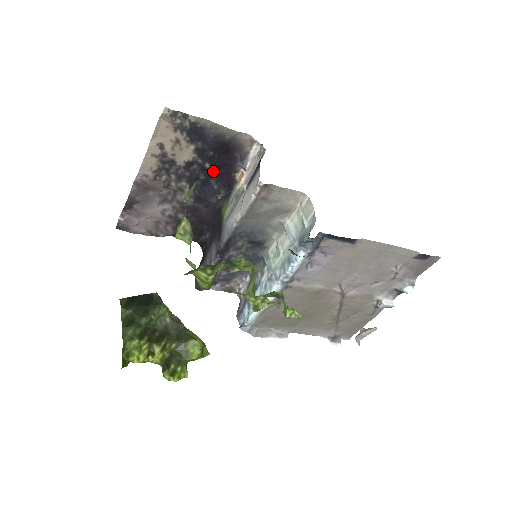
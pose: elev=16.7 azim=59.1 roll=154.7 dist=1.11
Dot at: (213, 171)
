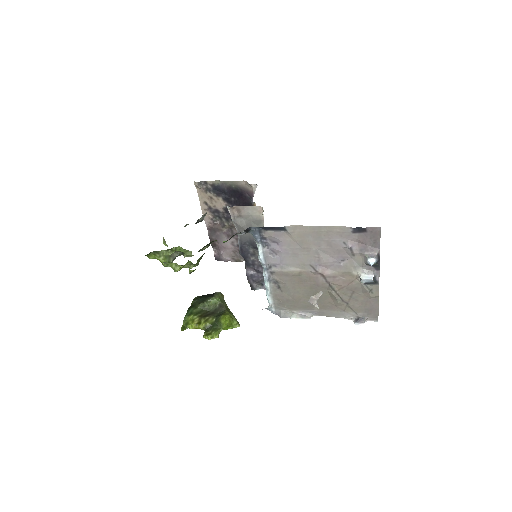
Dot at: occluded
